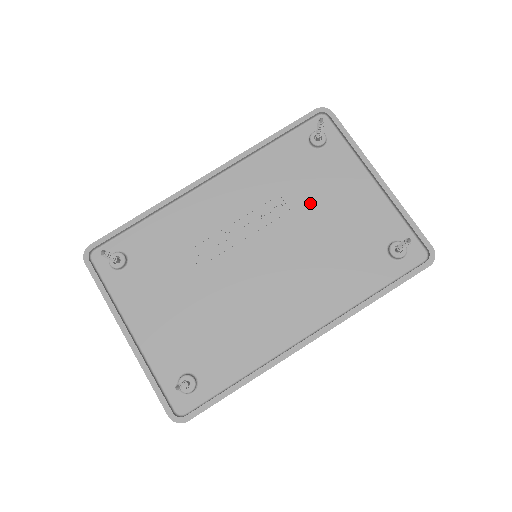
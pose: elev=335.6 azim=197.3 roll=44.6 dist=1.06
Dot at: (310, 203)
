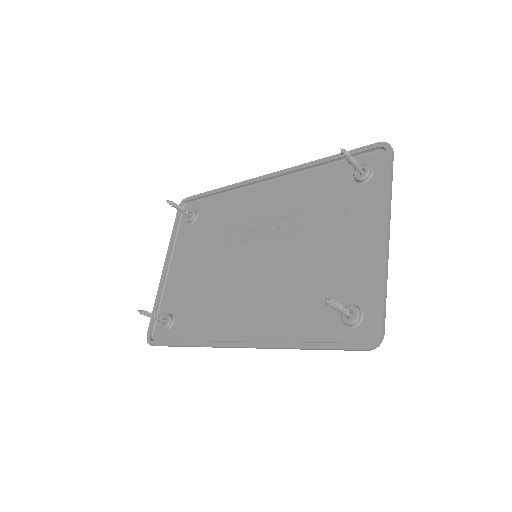
Dot at: (318, 231)
